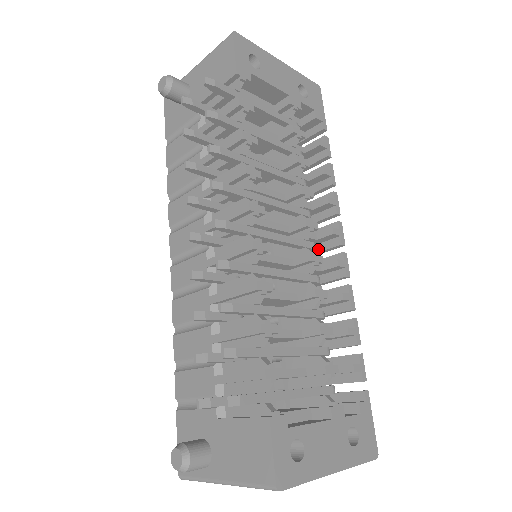
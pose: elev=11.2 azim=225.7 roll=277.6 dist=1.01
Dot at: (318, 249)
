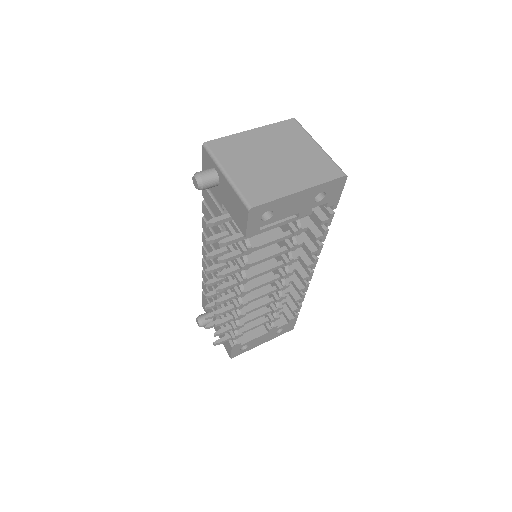
Dot at: occluded
